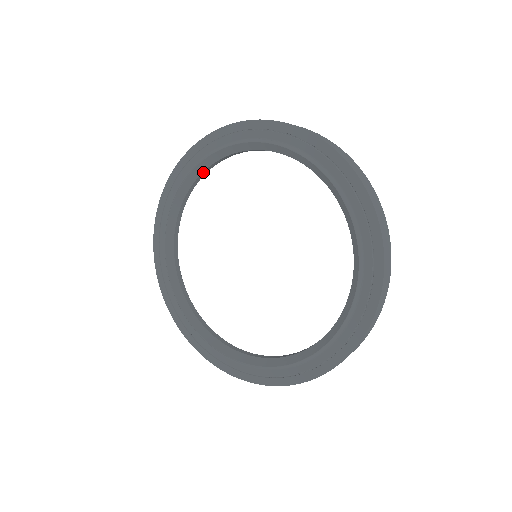
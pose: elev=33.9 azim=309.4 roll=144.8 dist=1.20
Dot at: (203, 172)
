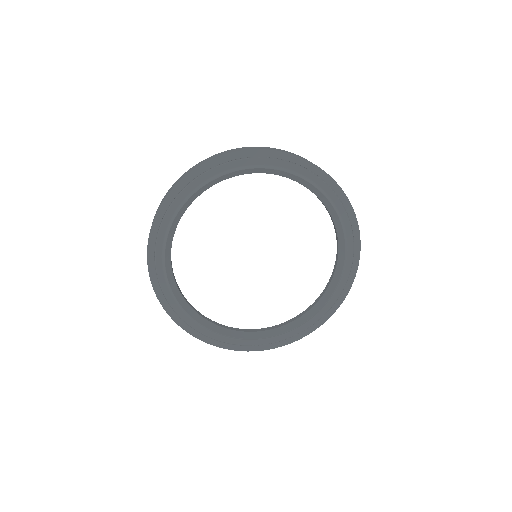
Dot at: occluded
